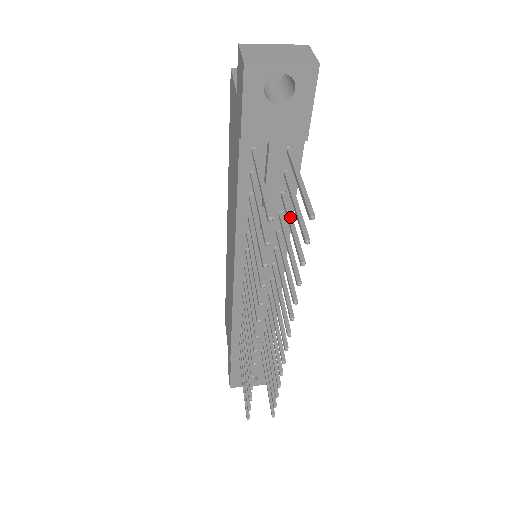
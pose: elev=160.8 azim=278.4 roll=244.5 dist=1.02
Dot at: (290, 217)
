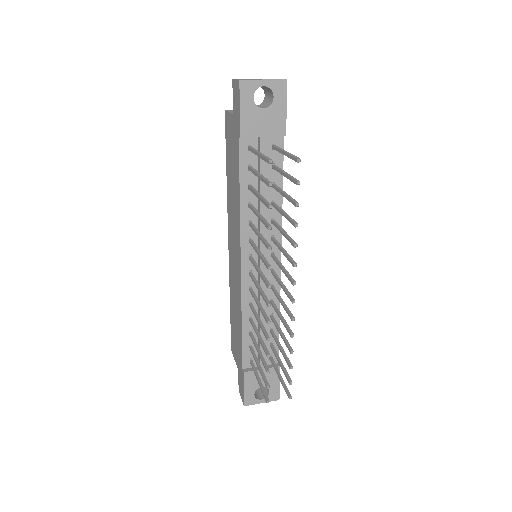
Dot at: (281, 190)
